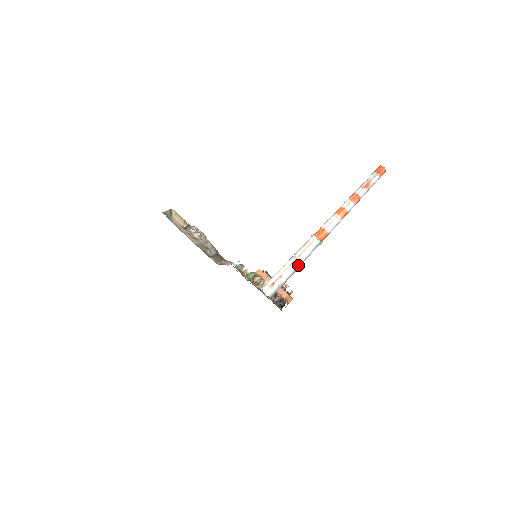
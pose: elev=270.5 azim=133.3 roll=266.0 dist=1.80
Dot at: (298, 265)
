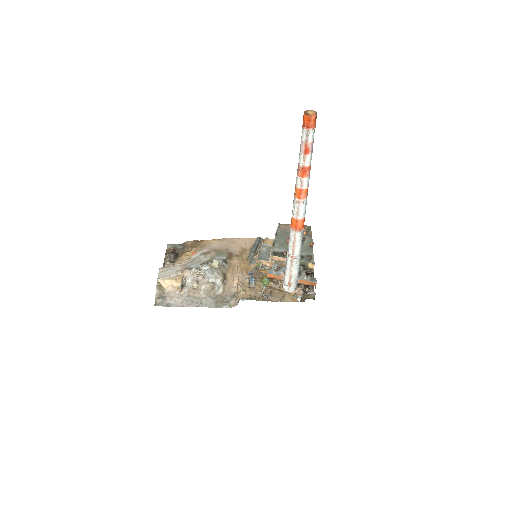
Dot at: (298, 258)
